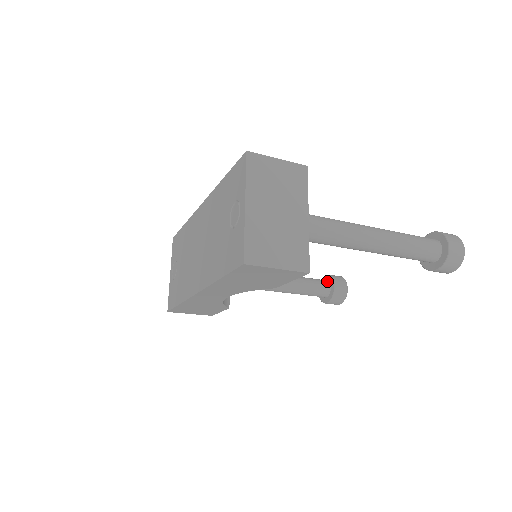
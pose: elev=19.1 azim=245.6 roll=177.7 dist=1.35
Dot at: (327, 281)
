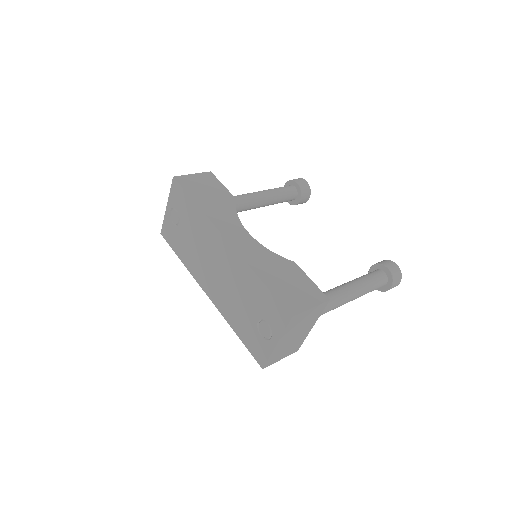
Dot at: (296, 192)
